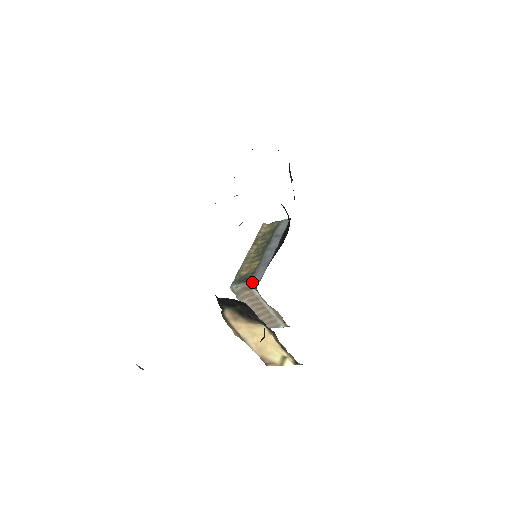
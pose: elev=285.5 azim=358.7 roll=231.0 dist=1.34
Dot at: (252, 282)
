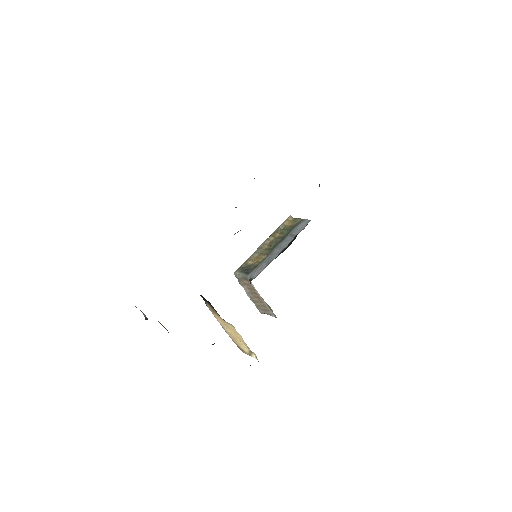
Dot at: (250, 276)
